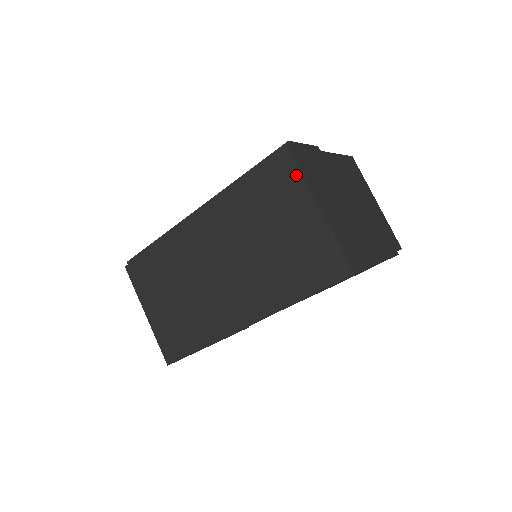
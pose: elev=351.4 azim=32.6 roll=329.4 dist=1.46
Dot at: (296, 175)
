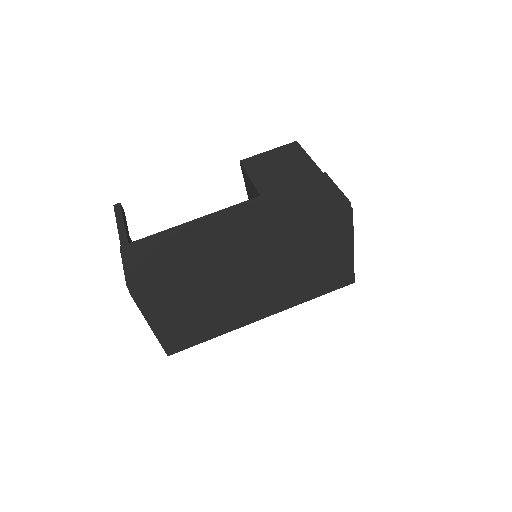
Dot at: (349, 228)
